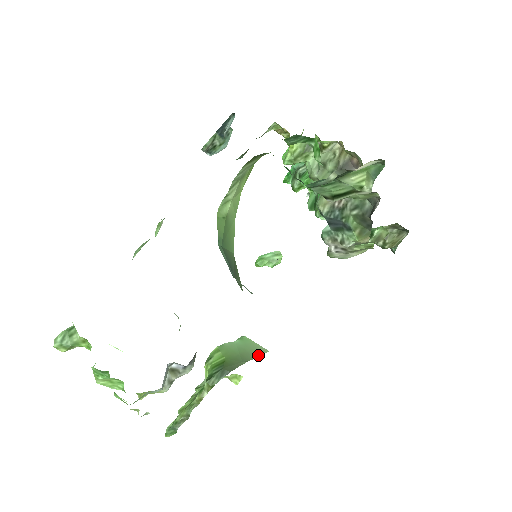
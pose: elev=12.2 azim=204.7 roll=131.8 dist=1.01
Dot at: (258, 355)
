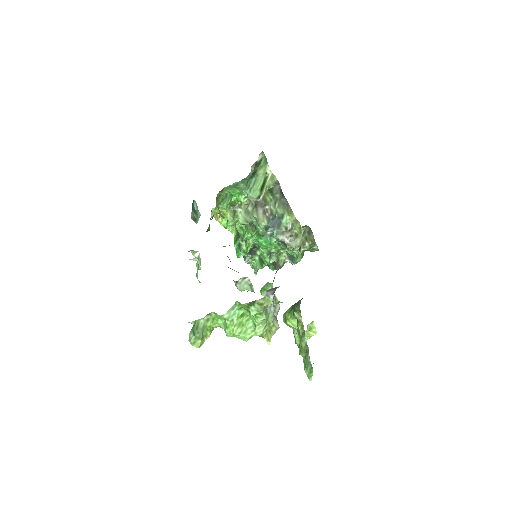
Dot at: occluded
